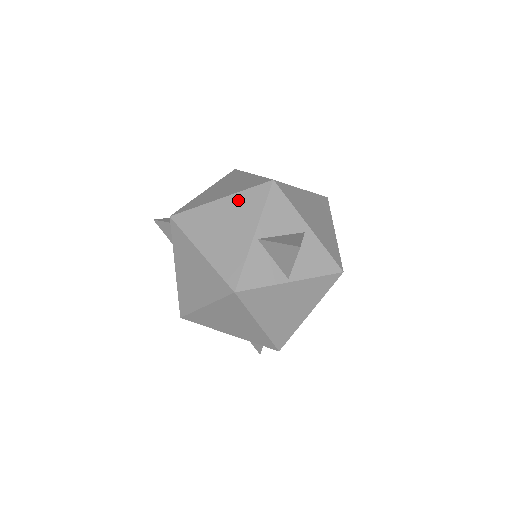
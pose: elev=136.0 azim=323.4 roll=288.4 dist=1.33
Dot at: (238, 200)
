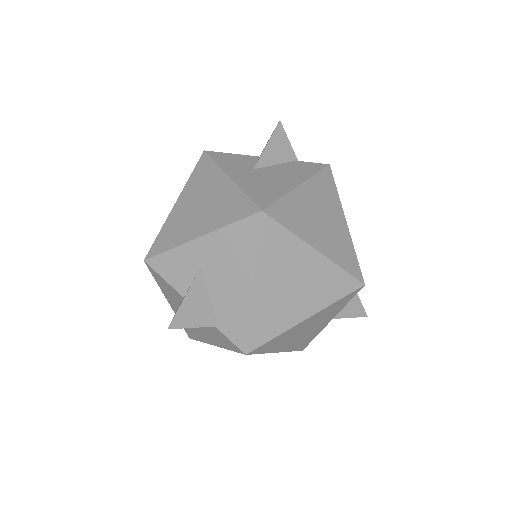
Dot at: (326, 311)
